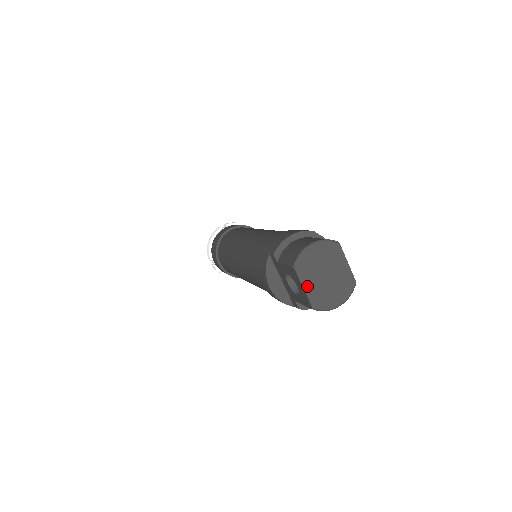
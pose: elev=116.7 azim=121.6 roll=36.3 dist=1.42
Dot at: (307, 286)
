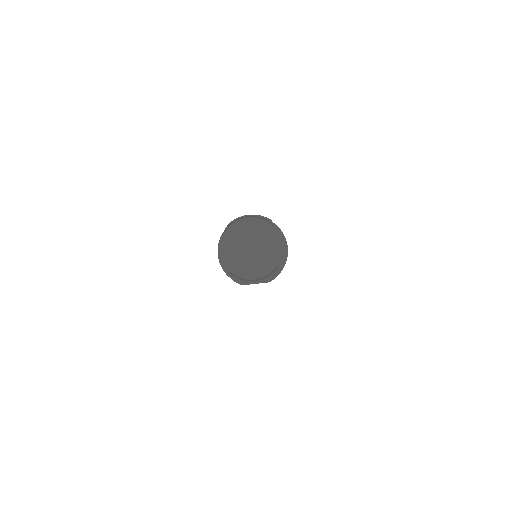
Dot at: (231, 250)
